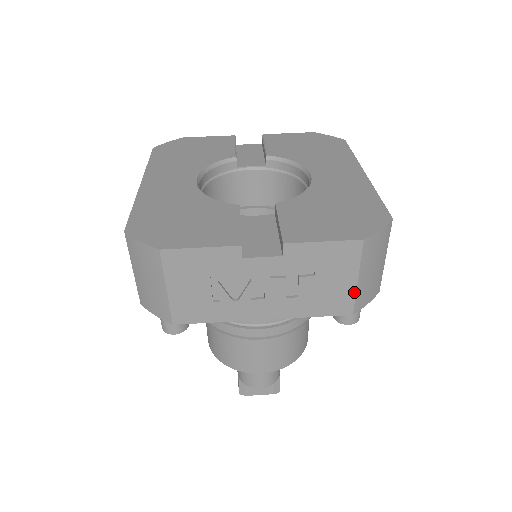
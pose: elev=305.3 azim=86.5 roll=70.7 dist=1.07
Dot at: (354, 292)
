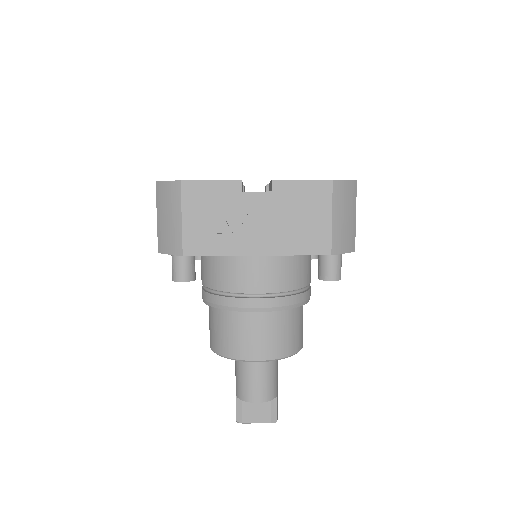
Dot at: (330, 231)
